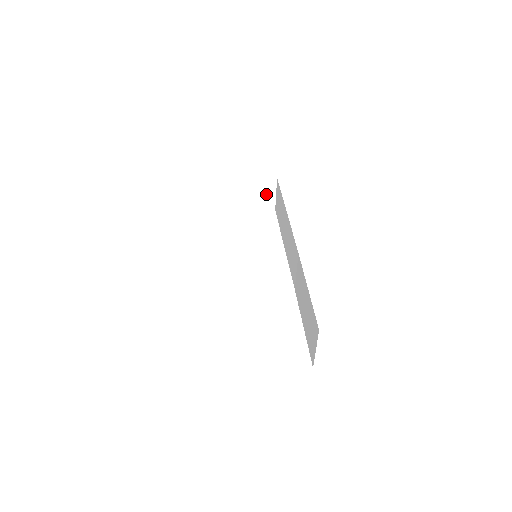
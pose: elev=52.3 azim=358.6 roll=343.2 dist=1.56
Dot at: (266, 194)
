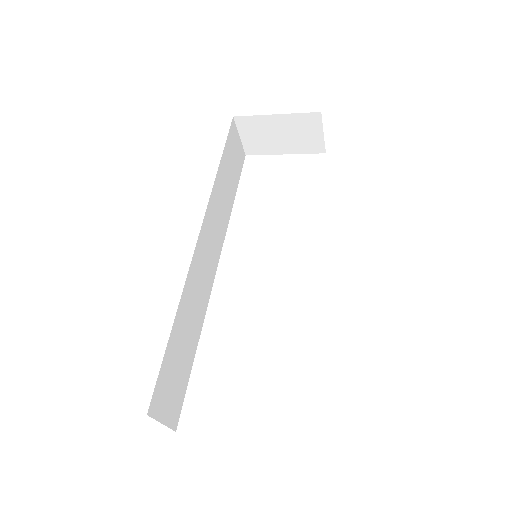
Dot at: (309, 133)
